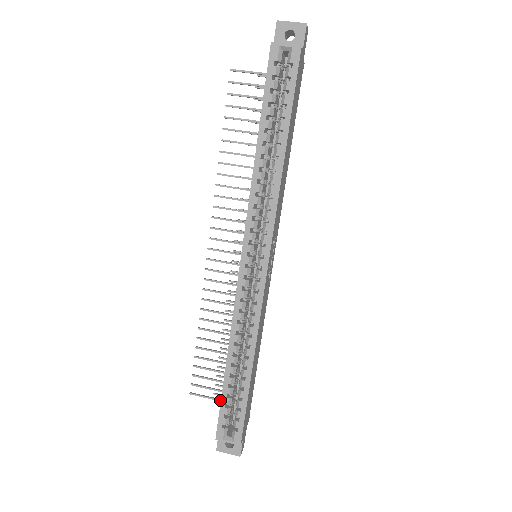
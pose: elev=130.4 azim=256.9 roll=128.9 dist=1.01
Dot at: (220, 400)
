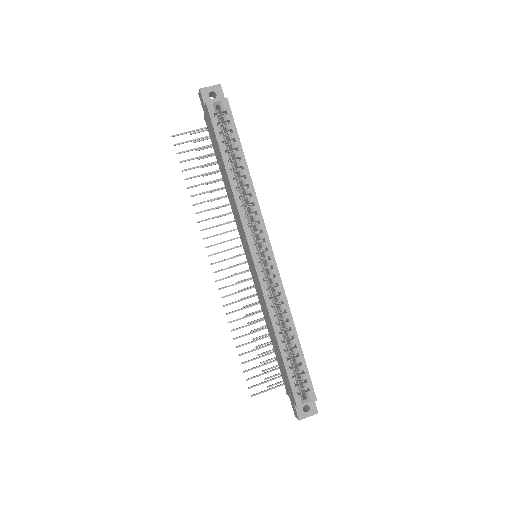
Dot at: (276, 387)
